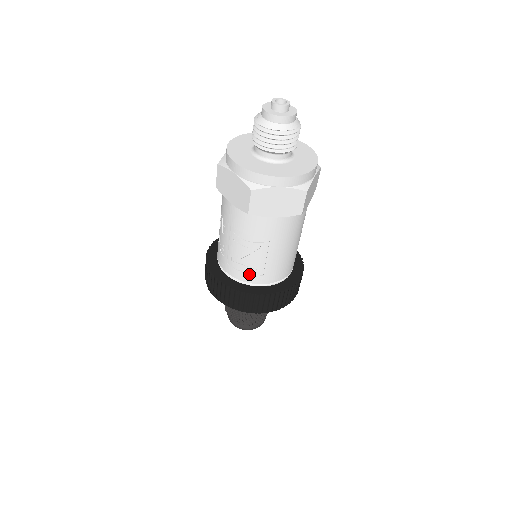
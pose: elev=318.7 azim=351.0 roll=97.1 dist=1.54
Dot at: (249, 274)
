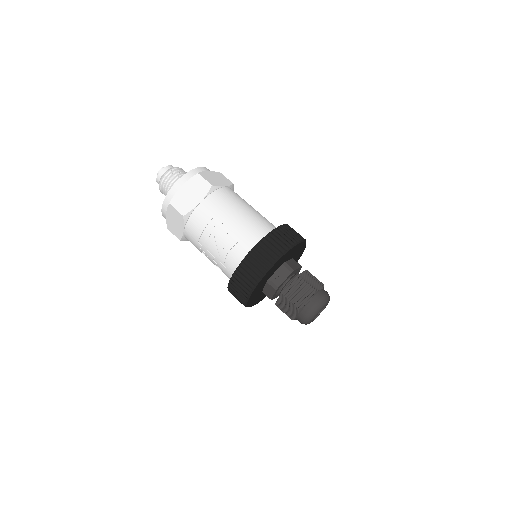
Dot at: (236, 252)
